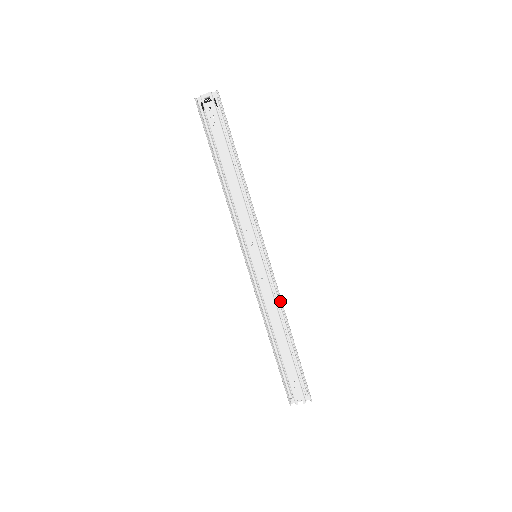
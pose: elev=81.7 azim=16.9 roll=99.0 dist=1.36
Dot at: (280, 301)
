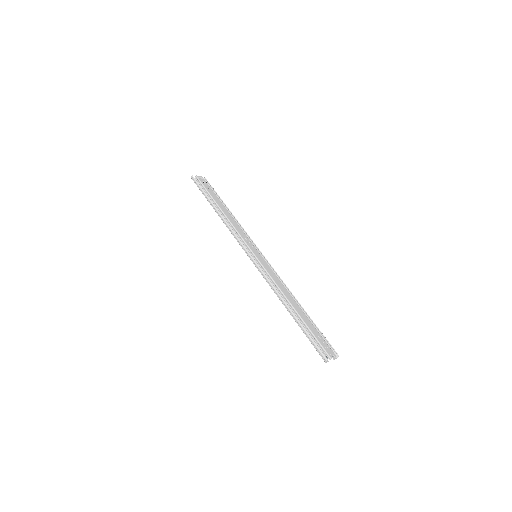
Dot at: (284, 283)
